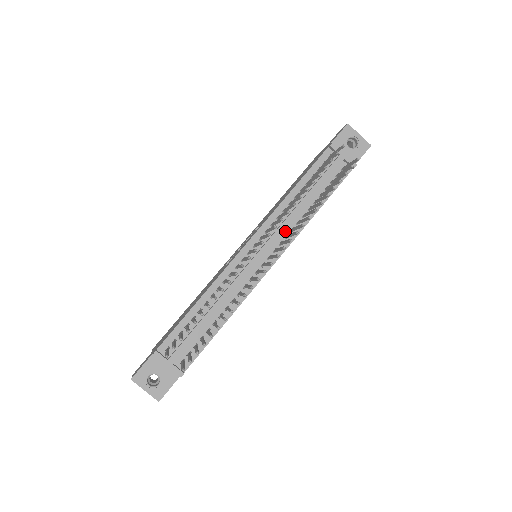
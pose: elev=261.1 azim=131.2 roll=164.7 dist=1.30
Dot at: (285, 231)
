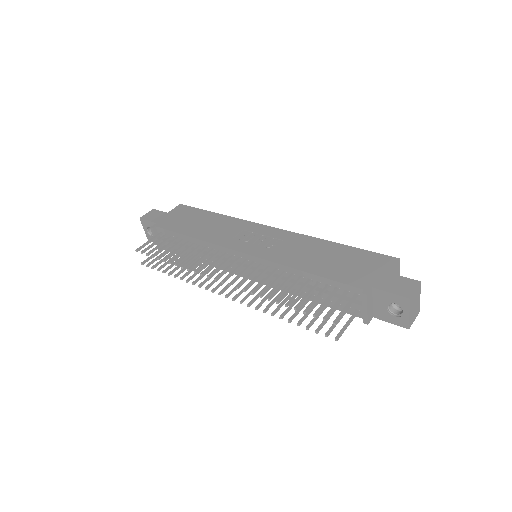
Dot at: occluded
